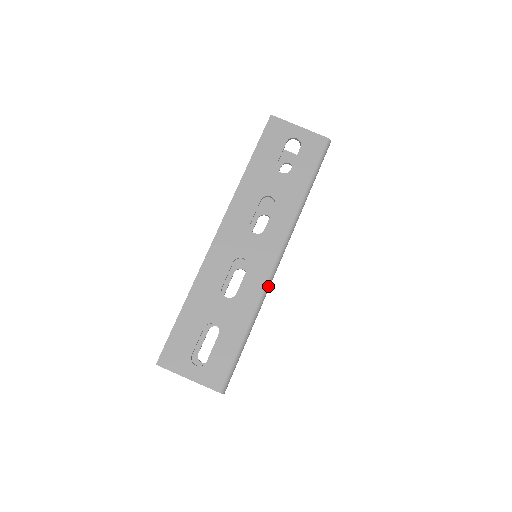
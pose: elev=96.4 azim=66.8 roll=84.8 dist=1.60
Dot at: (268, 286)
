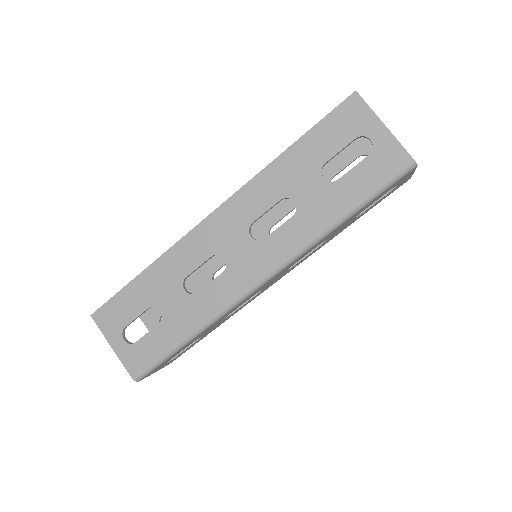
Dot at: (235, 304)
